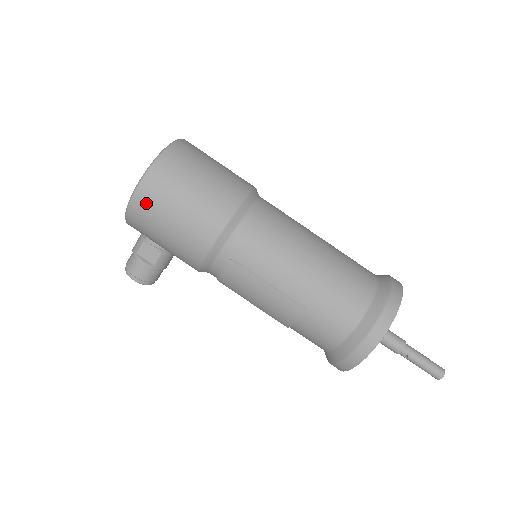
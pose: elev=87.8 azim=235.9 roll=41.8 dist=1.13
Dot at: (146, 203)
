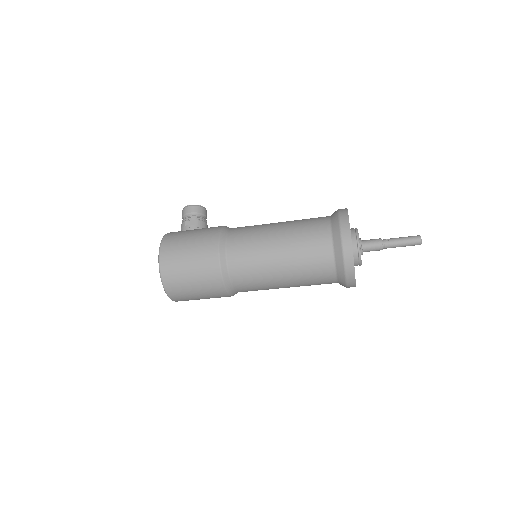
Dot at: occluded
